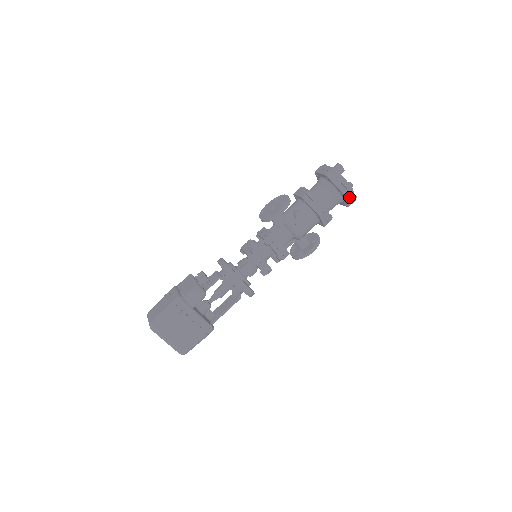
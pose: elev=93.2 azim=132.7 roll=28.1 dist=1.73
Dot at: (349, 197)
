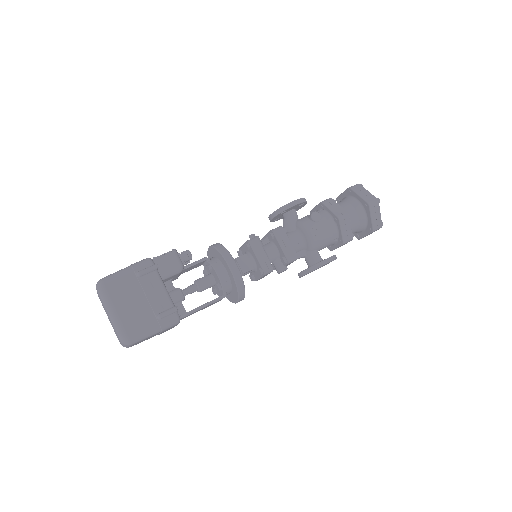
Dot at: (374, 215)
